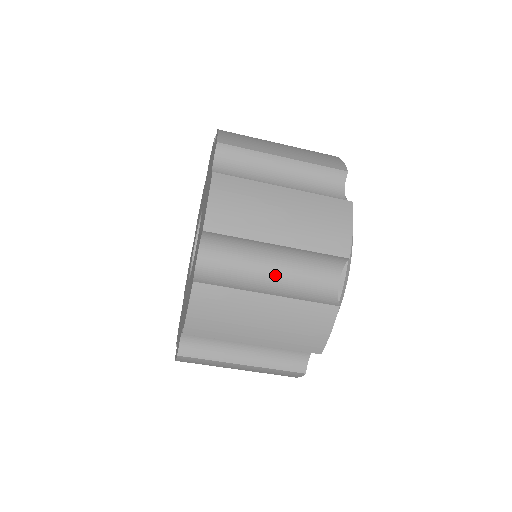
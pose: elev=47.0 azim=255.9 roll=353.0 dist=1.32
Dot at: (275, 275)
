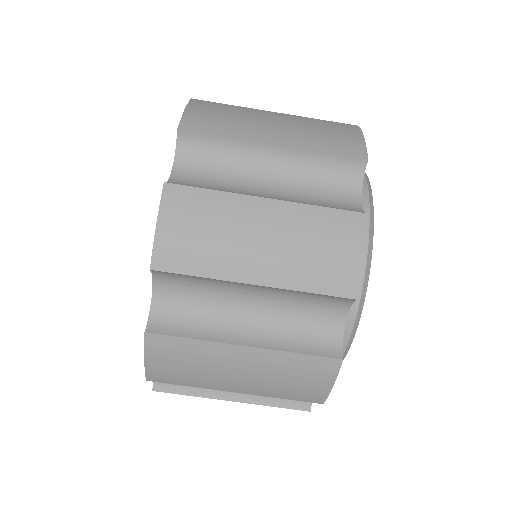
Dot at: (257, 316)
